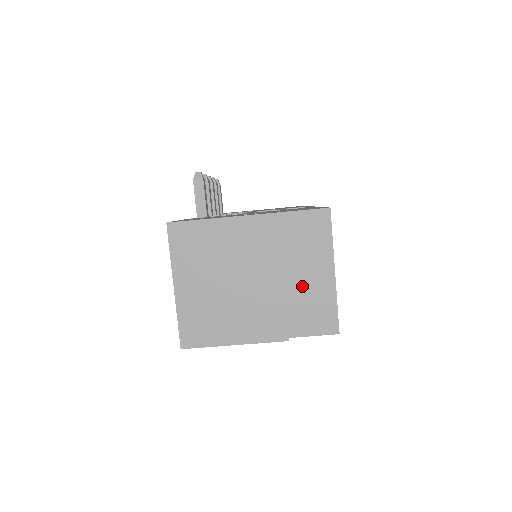
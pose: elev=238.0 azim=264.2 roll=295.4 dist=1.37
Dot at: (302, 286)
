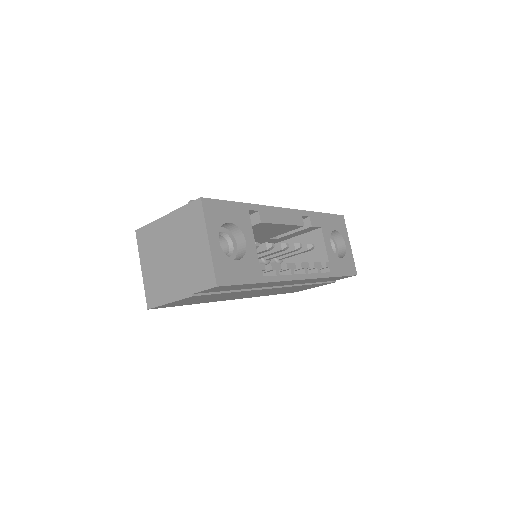
Dot at: (194, 255)
